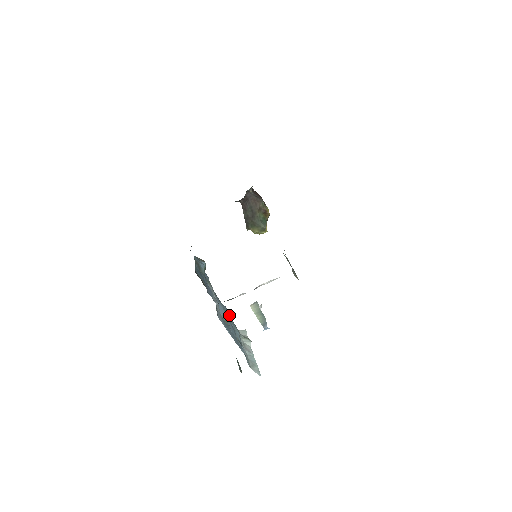
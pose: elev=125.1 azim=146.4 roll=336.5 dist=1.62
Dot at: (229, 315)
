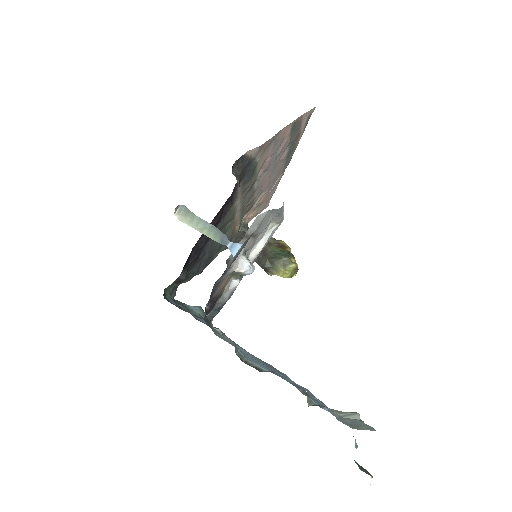
Dot at: (288, 379)
